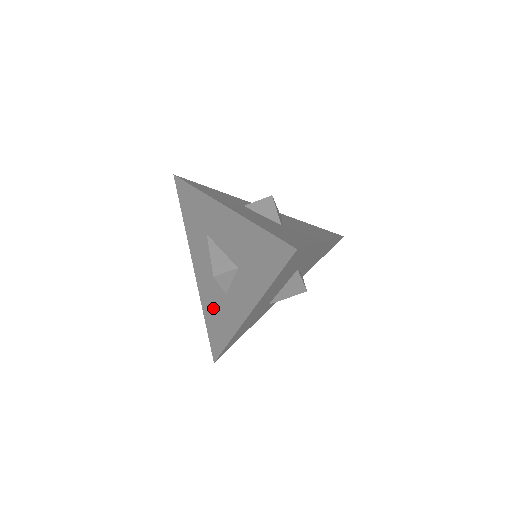
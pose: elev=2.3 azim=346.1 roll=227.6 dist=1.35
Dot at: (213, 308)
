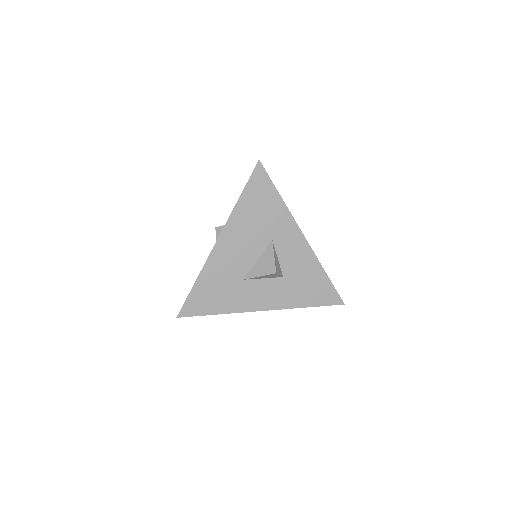
Dot at: occluded
